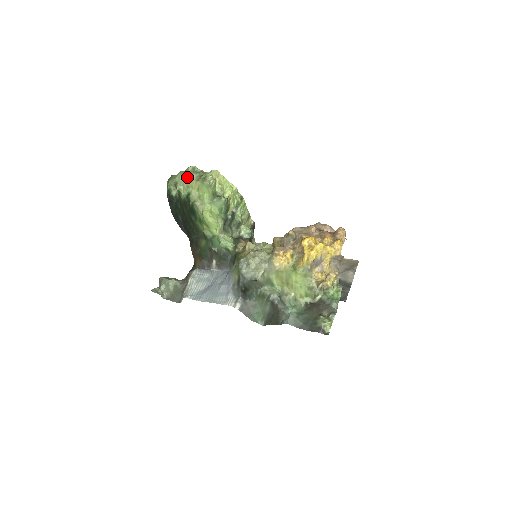
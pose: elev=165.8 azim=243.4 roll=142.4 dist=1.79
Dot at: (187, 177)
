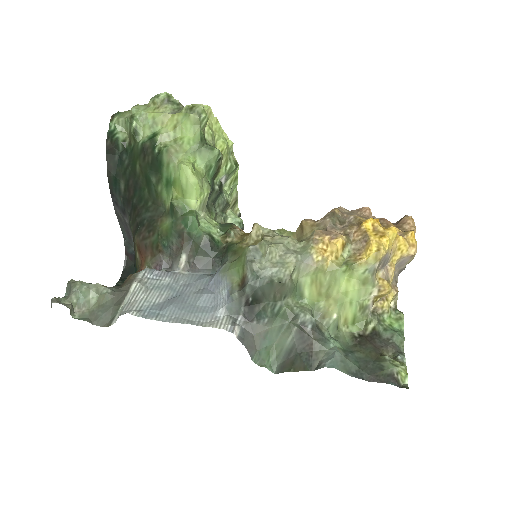
Dot at: (155, 107)
